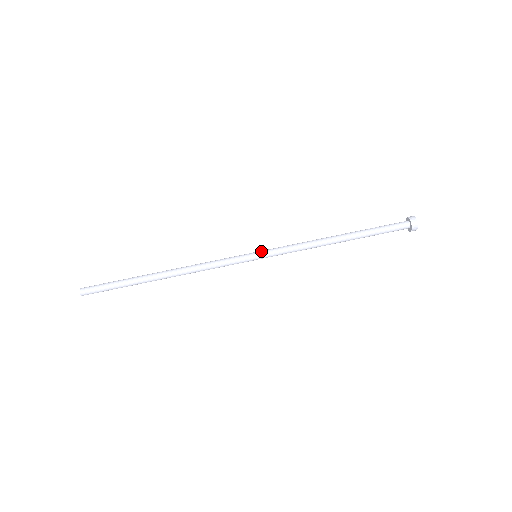
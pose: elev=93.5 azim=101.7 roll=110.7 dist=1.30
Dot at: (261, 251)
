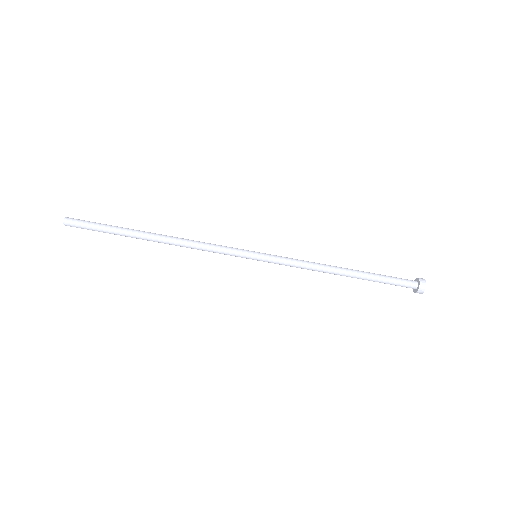
Dot at: (262, 258)
